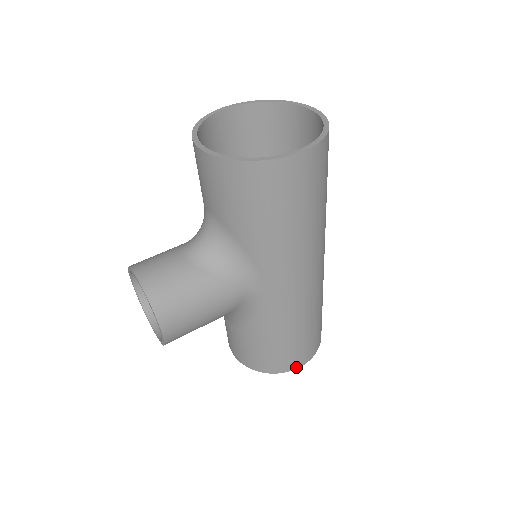
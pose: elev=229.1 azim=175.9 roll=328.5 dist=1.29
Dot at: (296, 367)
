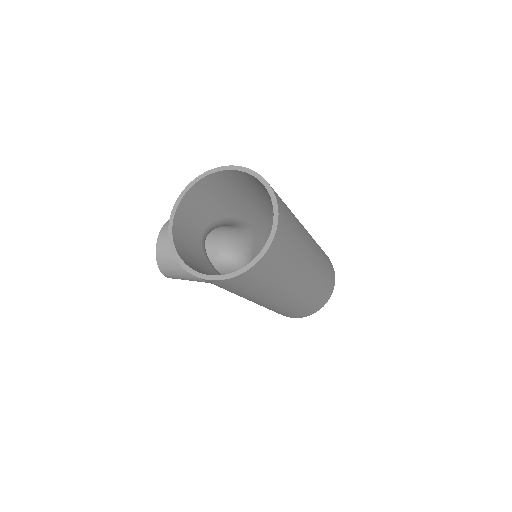
Dot at: (286, 316)
